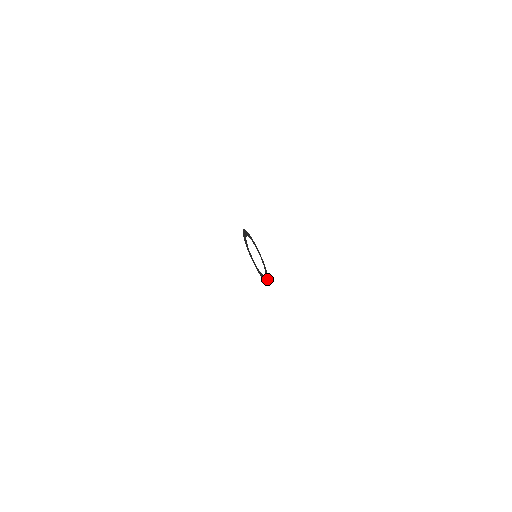
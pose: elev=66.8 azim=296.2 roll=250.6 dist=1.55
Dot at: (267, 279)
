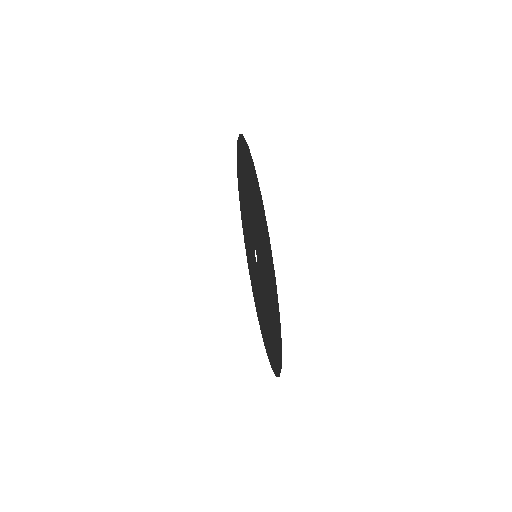
Dot at: (261, 279)
